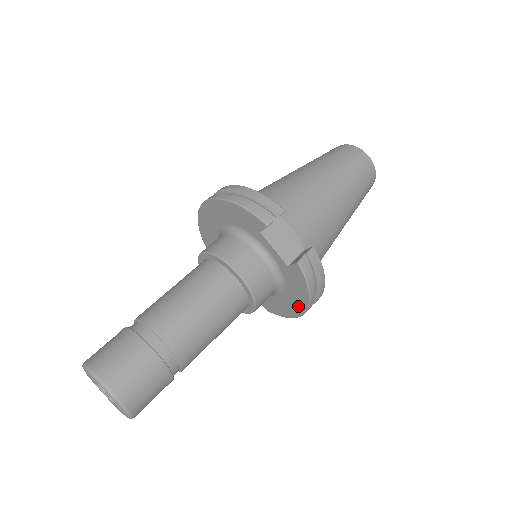
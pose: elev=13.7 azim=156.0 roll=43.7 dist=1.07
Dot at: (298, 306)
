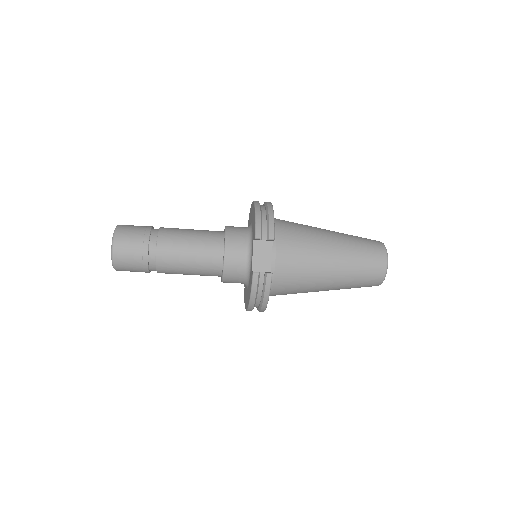
Dot at: (247, 302)
